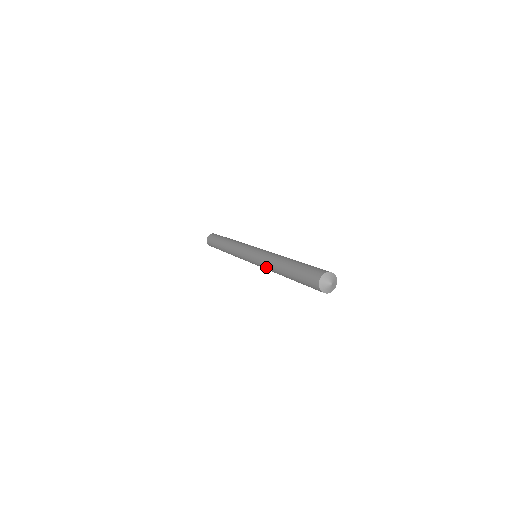
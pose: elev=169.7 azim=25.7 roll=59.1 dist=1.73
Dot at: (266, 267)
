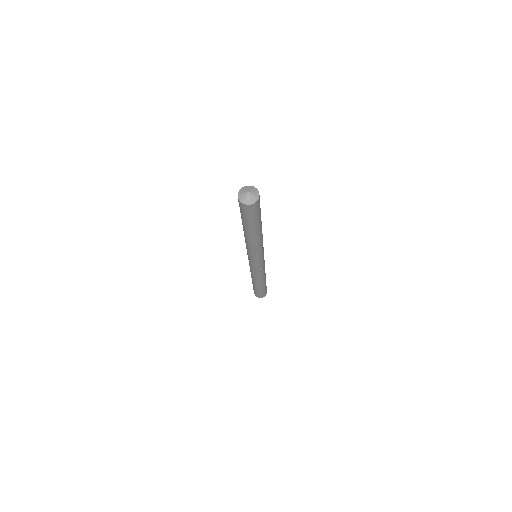
Dot at: (252, 249)
